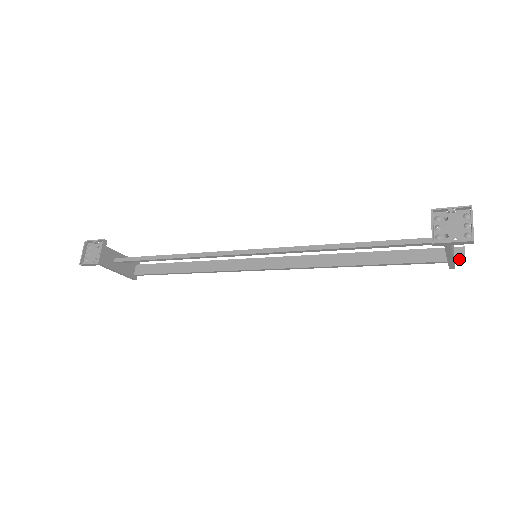
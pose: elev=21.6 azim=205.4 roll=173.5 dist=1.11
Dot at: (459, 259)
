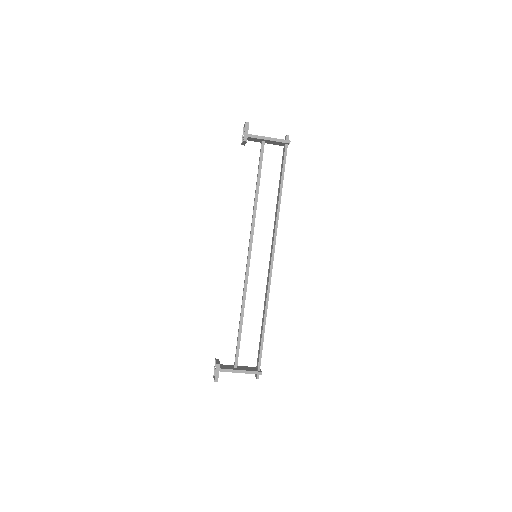
Dot at: (286, 138)
